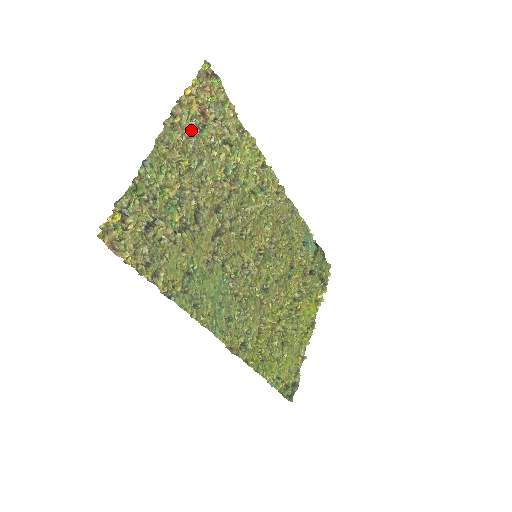
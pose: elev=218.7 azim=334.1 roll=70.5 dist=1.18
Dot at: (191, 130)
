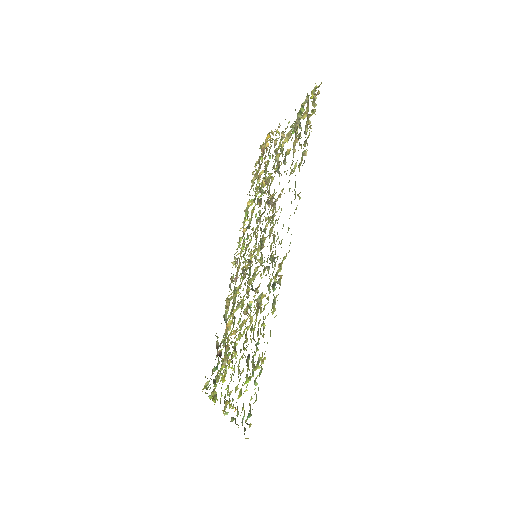
Dot at: occluded
